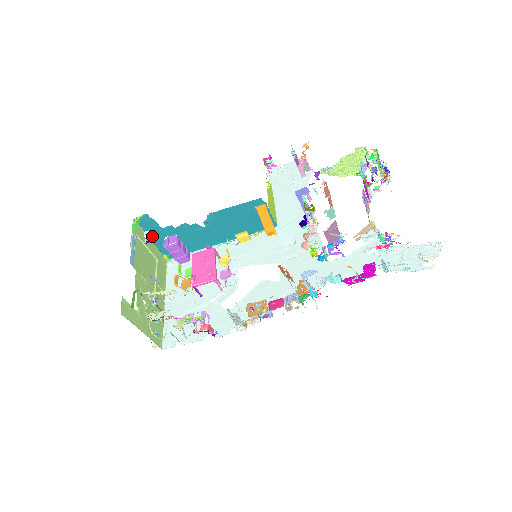
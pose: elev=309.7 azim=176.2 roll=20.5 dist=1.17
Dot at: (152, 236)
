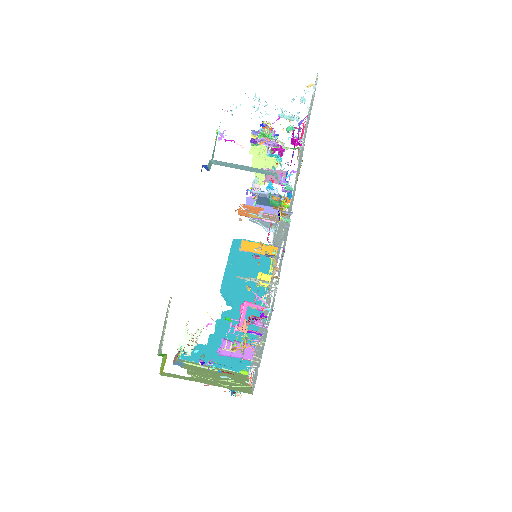
Dot at: (202, 356)
